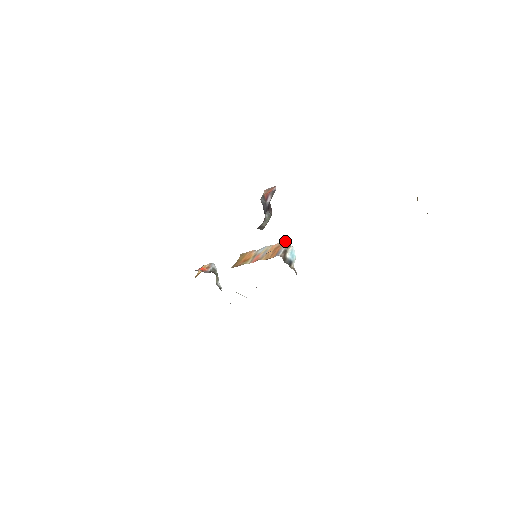
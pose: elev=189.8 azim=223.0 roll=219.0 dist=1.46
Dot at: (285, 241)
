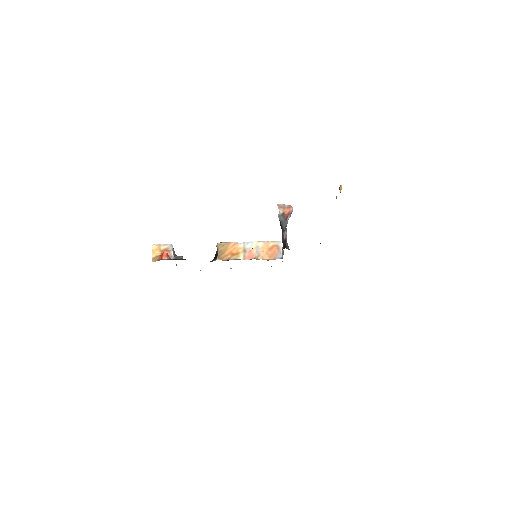
Dot at: (279, 242)
